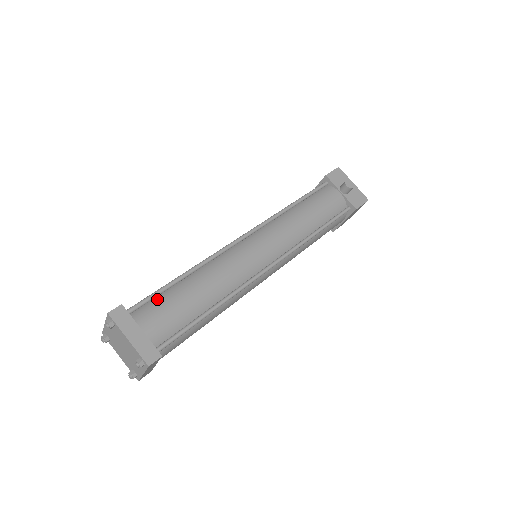
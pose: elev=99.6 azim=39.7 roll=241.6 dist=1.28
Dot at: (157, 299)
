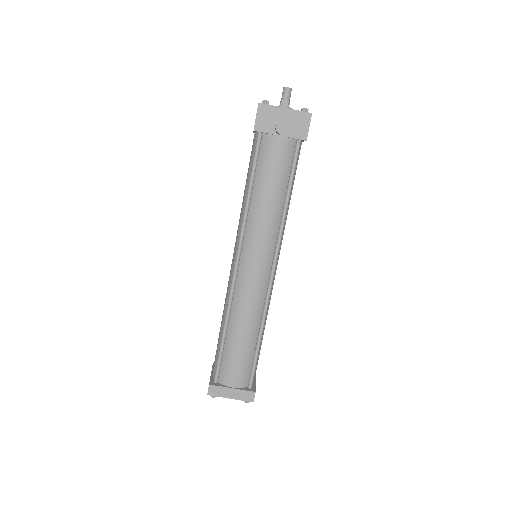
Dot at: (223, 361)
